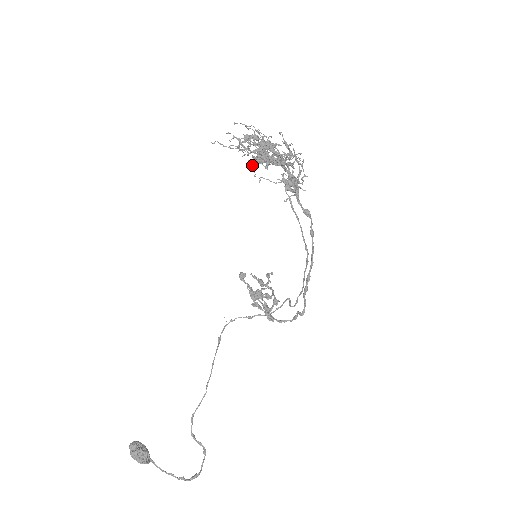
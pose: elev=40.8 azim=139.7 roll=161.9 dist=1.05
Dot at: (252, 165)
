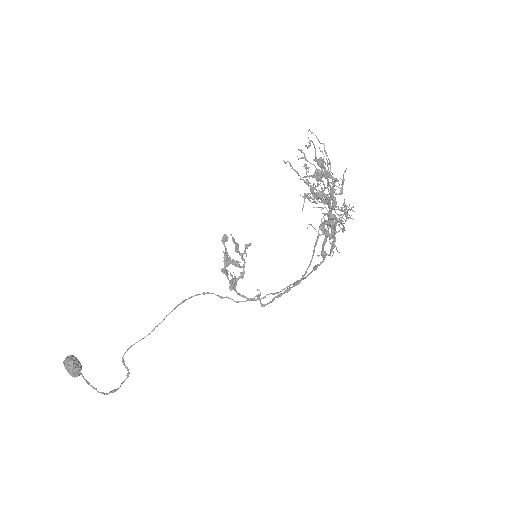
Dot at: (306, 197)
